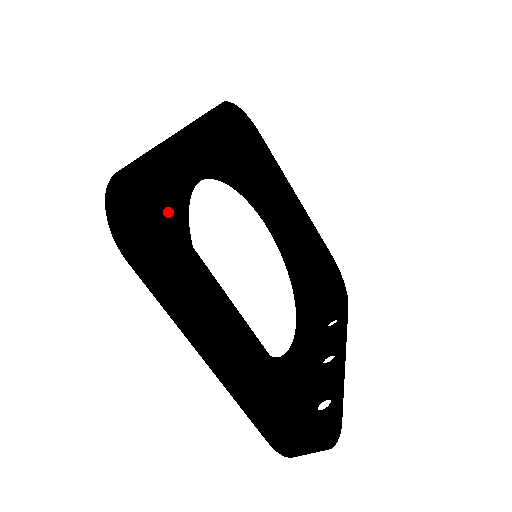
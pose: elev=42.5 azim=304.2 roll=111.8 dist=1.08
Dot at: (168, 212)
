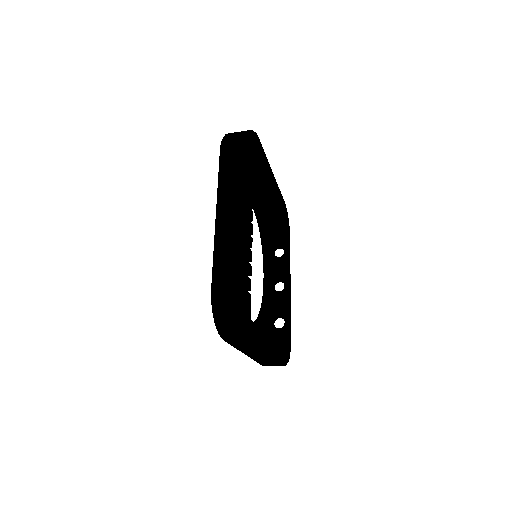
Dot at: (251, 320)
